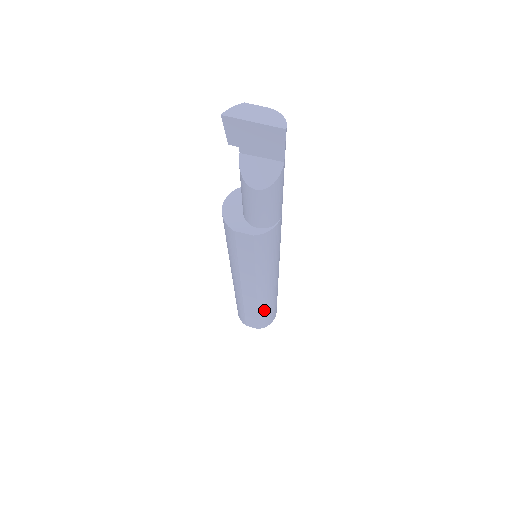
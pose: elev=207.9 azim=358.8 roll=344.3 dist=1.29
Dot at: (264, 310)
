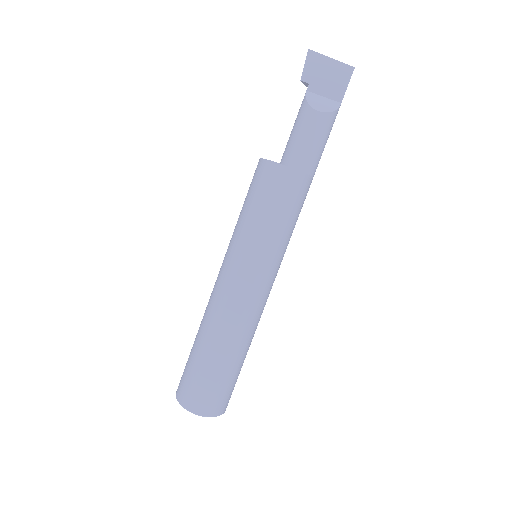
Dot at: (234, 357)
